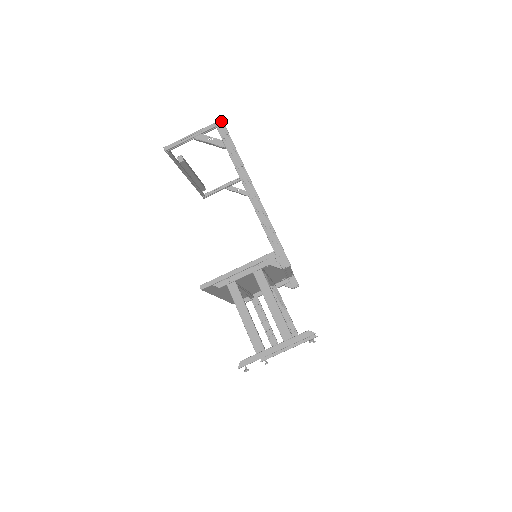
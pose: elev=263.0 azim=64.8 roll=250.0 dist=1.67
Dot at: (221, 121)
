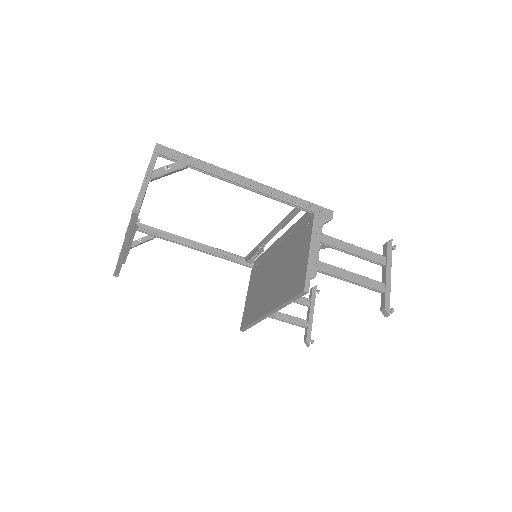
Dot at: (158, 145)
